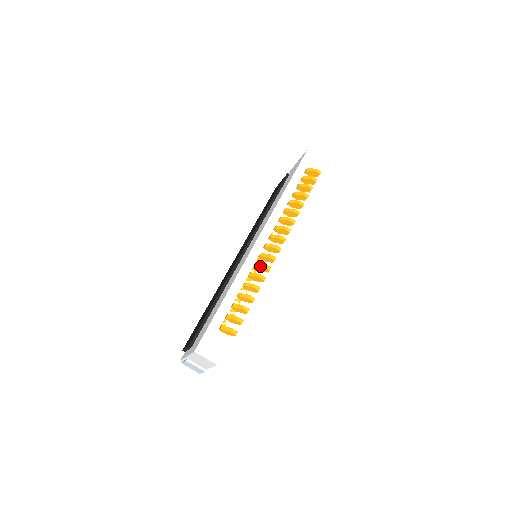
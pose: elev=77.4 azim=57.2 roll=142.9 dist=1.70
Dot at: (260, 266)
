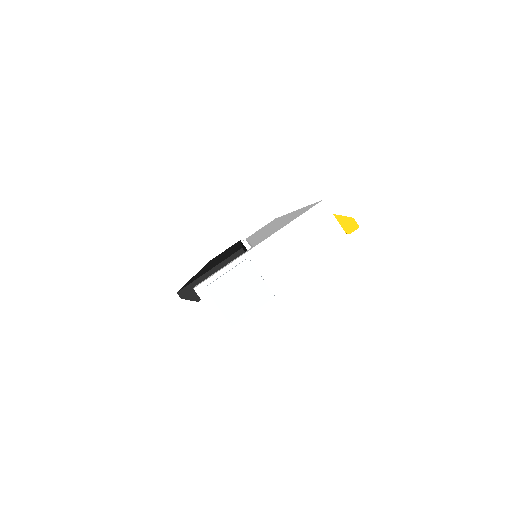
Dot at: occluded
